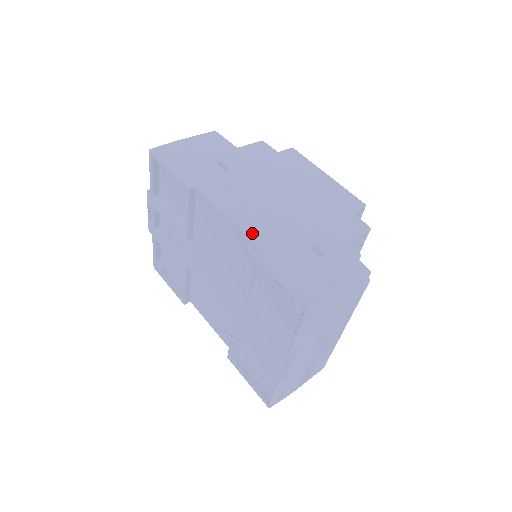
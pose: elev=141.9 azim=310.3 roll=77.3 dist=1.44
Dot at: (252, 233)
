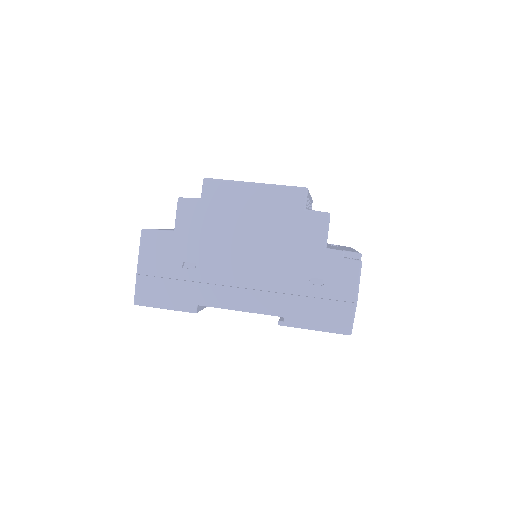
Dot at: (268, 310)
